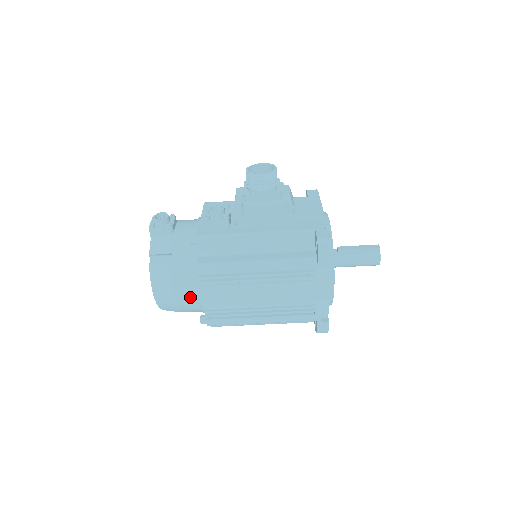
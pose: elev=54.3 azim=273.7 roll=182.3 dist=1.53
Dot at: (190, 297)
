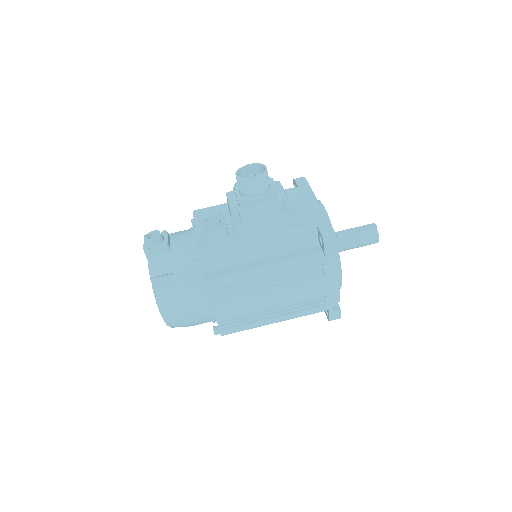
Dot at: (200, 312)
